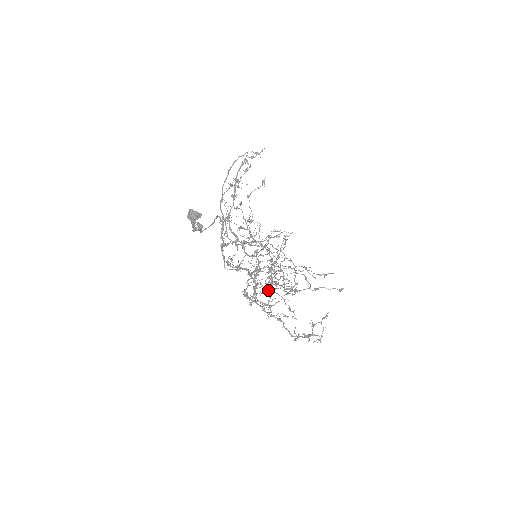
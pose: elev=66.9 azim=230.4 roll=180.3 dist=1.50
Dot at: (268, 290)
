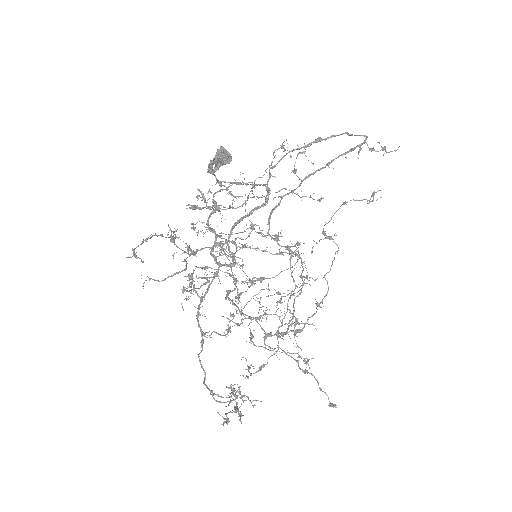
Dot at: (283, 333)
